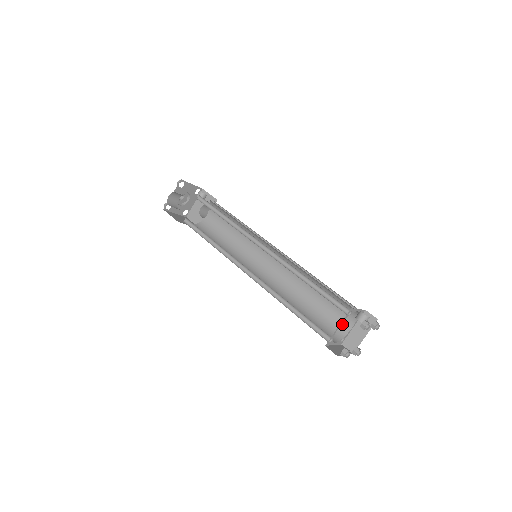
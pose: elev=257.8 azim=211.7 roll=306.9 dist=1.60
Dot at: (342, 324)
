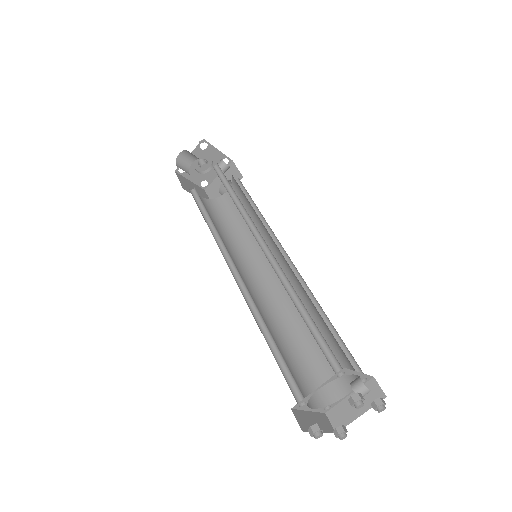
Dot at: (335, 385)
